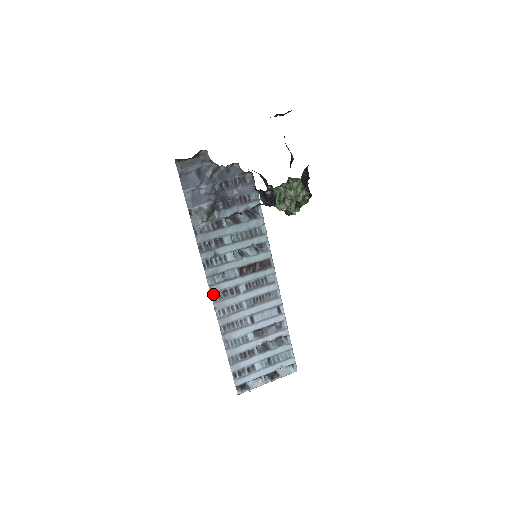
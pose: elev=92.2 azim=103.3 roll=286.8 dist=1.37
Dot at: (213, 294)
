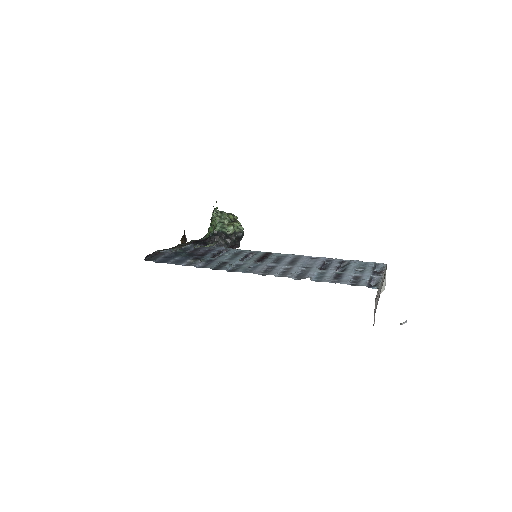
Dot at: occluded
